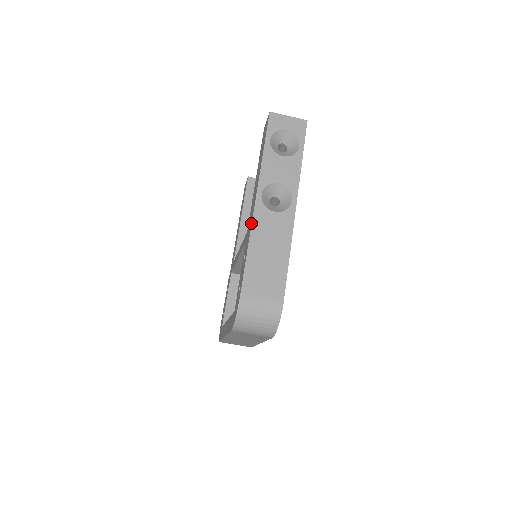
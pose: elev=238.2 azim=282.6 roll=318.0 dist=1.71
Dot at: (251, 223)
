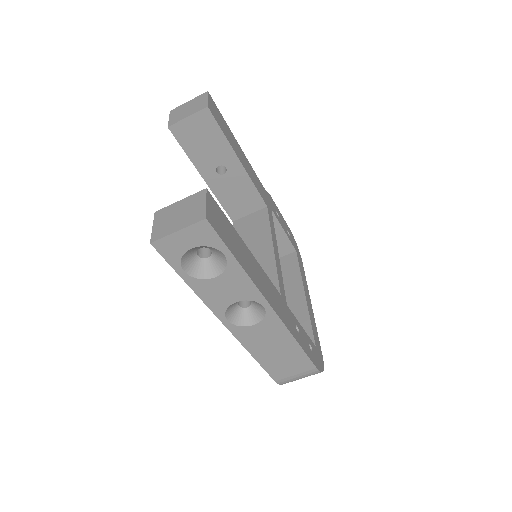
Dot at: (240, 342)
